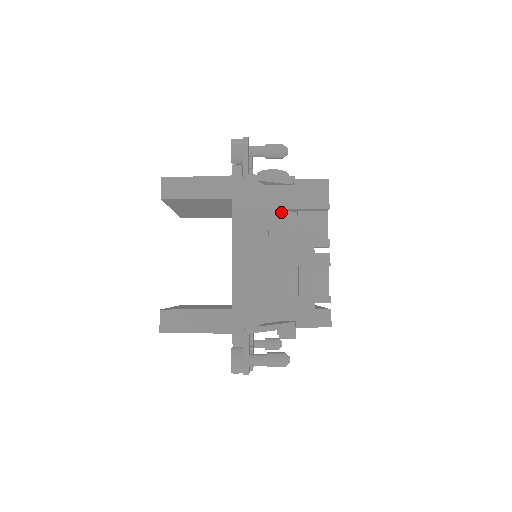
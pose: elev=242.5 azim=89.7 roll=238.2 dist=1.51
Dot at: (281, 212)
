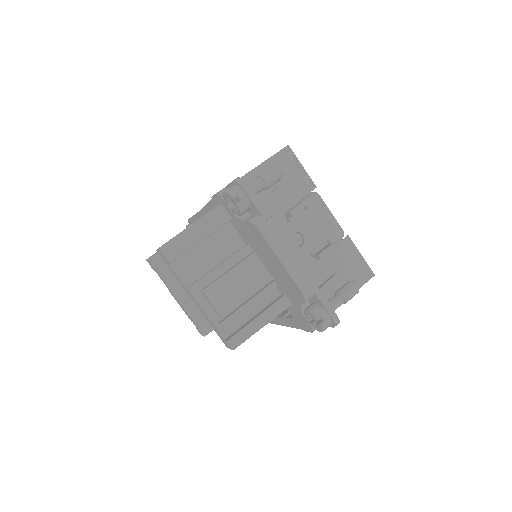
Dot at: occluded
